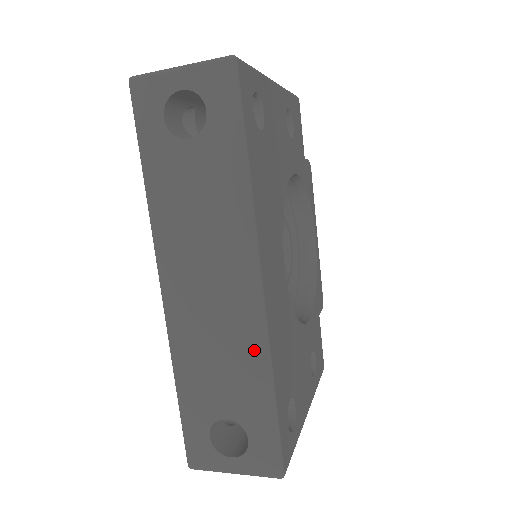
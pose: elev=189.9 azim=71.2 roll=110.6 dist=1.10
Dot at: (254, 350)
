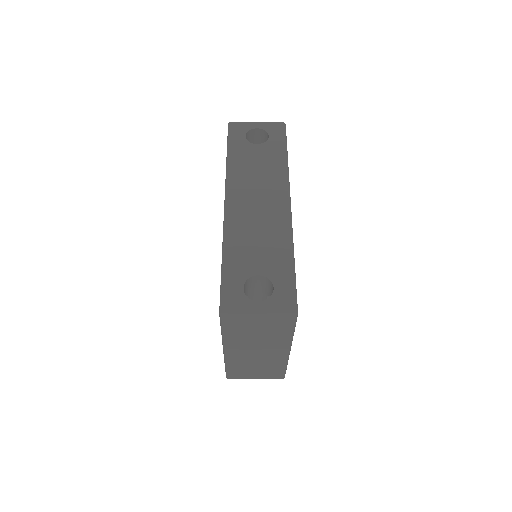
Dot at: (283, 234)
